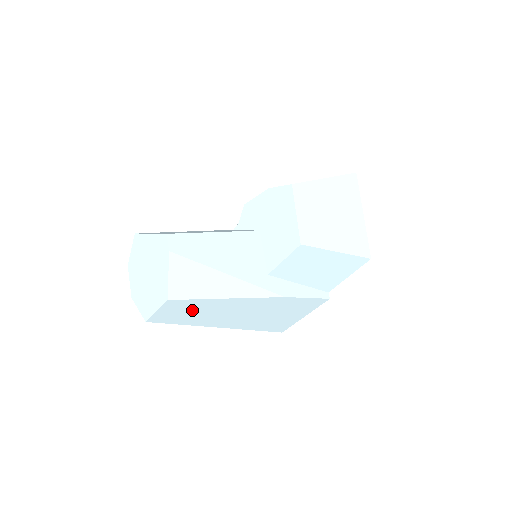
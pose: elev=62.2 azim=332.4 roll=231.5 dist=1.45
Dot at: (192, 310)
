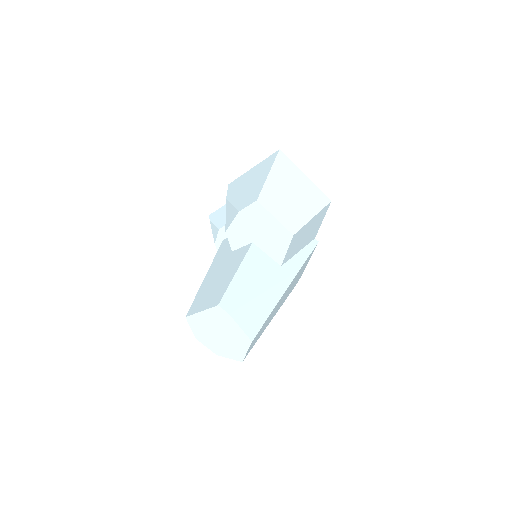
Dot at: (261, 330)
